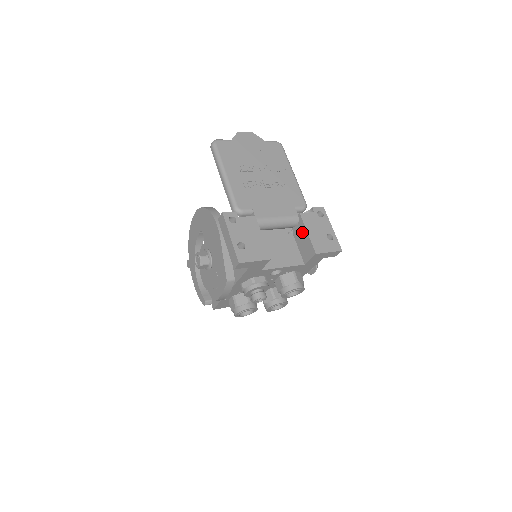
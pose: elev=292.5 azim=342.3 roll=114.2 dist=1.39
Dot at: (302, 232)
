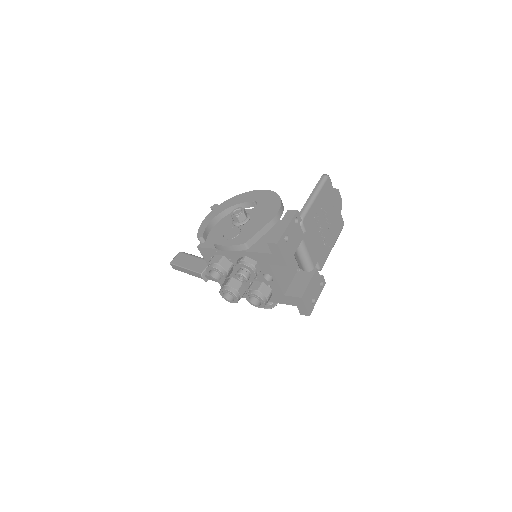
Dot at: (306, 278)
